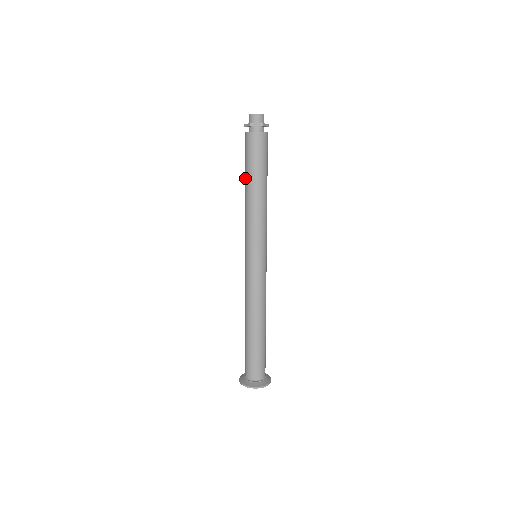
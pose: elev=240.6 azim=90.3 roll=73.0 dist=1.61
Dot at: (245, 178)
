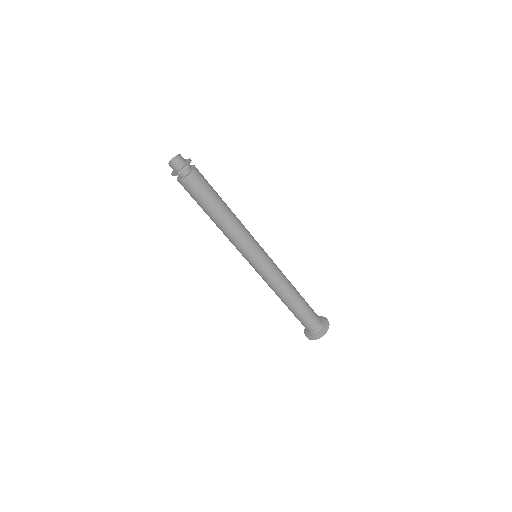
Dot at: occluded
